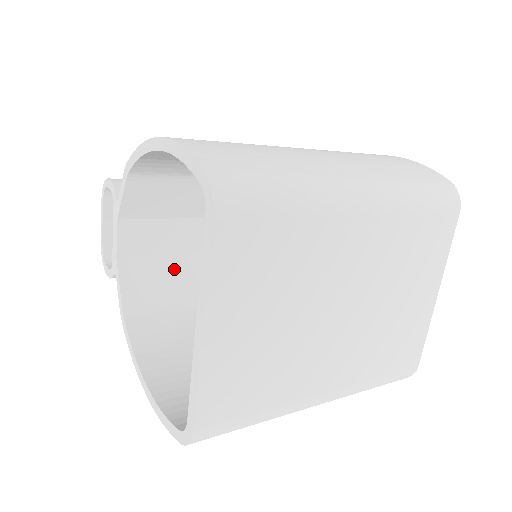
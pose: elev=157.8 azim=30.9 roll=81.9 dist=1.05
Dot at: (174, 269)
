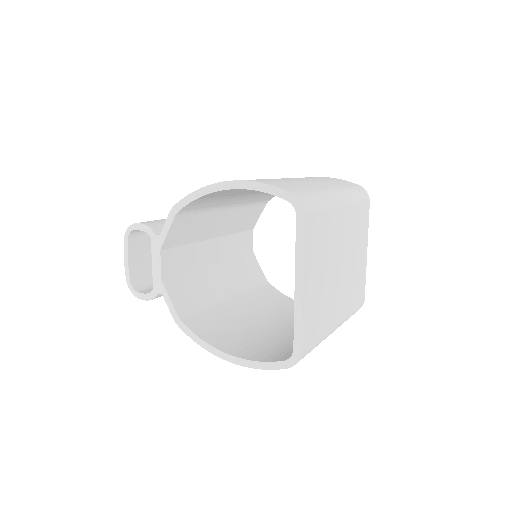
Dot at: (195, 281)
